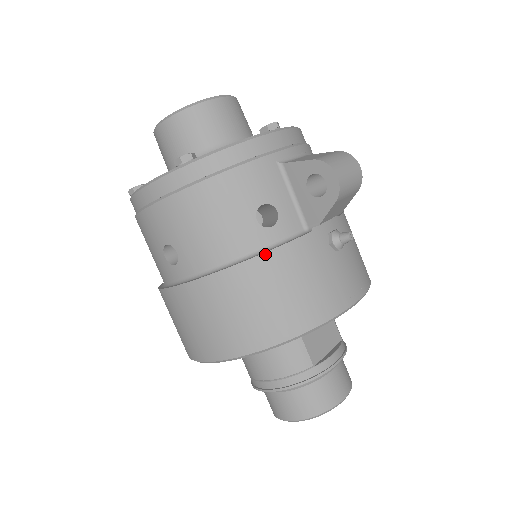
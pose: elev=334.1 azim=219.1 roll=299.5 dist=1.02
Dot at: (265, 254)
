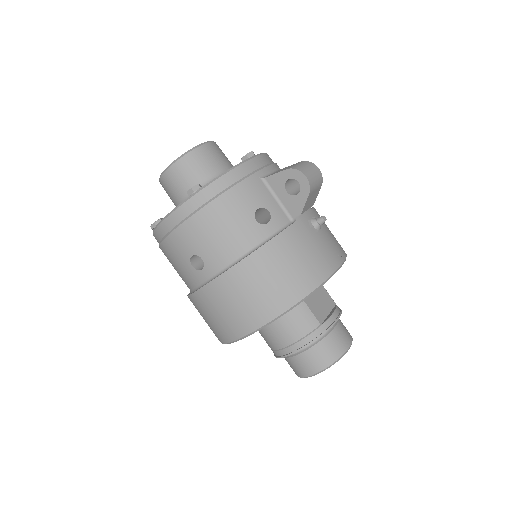
Dot at: (268, 242)
